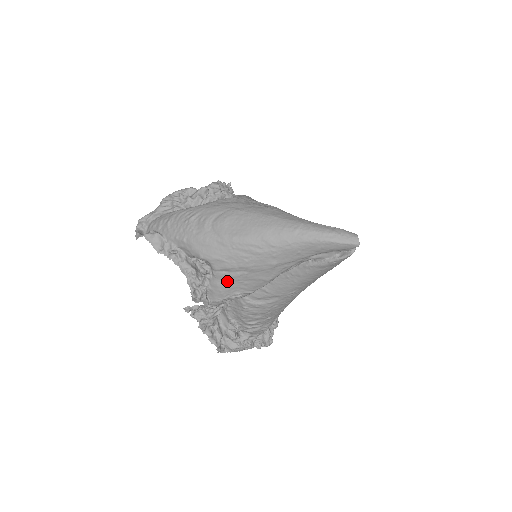
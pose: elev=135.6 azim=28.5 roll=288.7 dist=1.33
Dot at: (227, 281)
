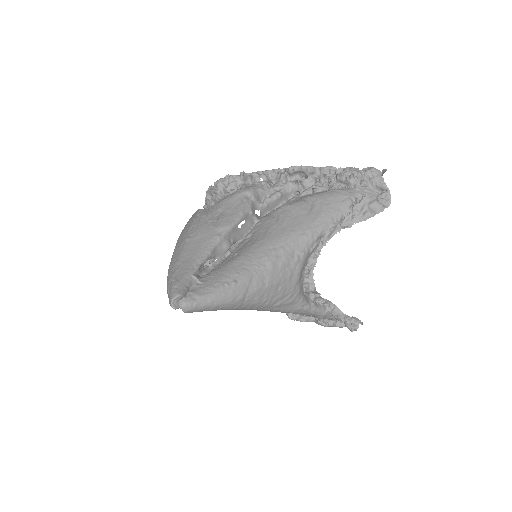
Dot at: occluded
